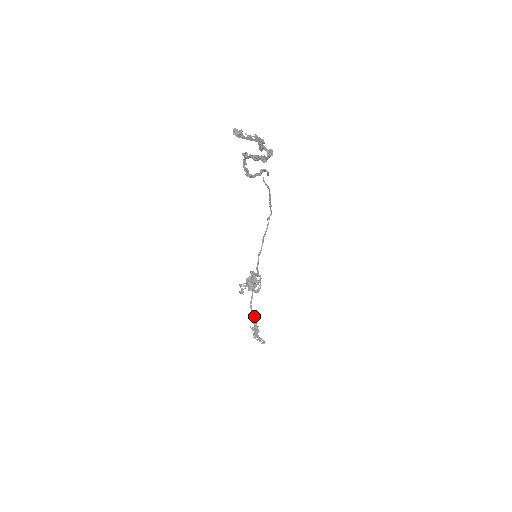
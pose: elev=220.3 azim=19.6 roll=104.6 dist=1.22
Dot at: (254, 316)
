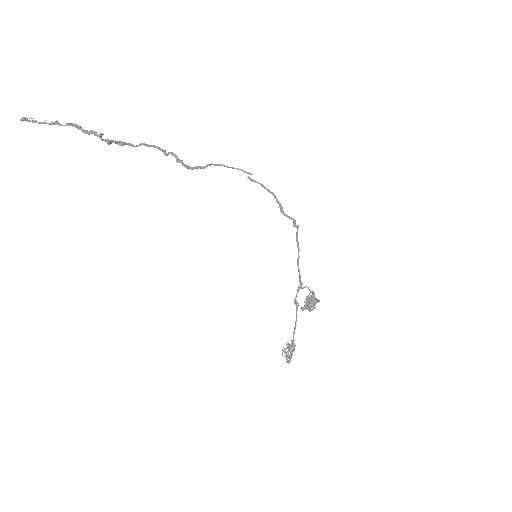
Dot at: (294, 333)
